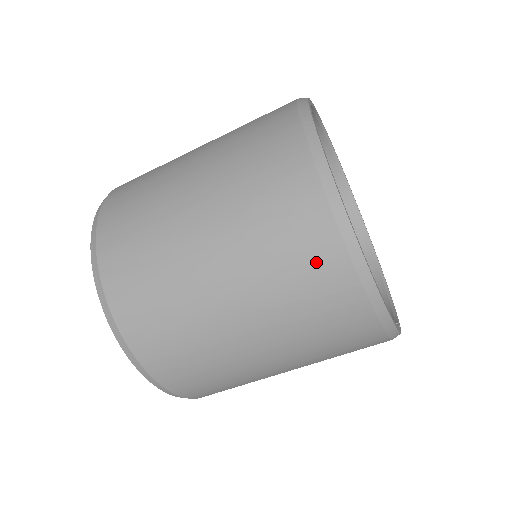
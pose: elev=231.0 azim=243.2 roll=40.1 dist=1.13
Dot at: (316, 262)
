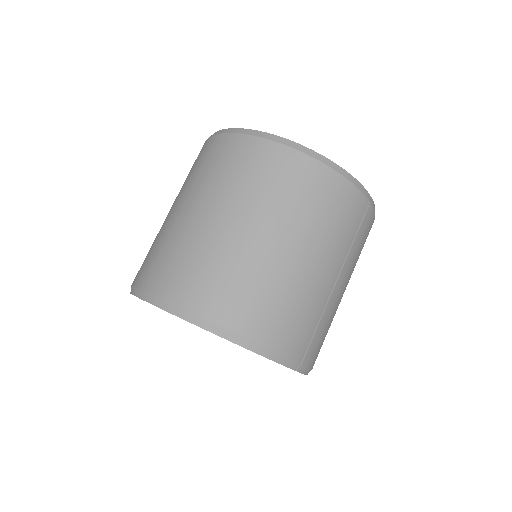
Dot at: (251, 156)
